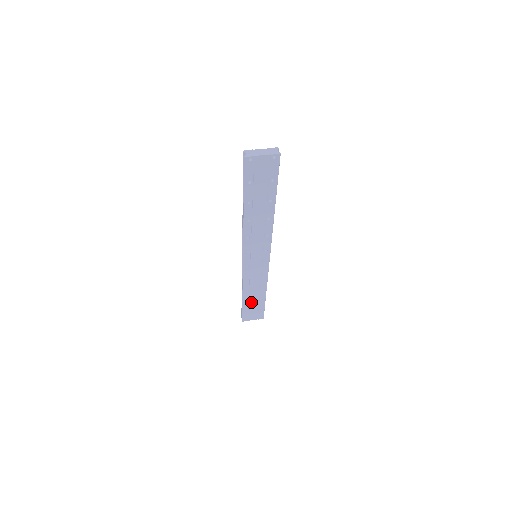
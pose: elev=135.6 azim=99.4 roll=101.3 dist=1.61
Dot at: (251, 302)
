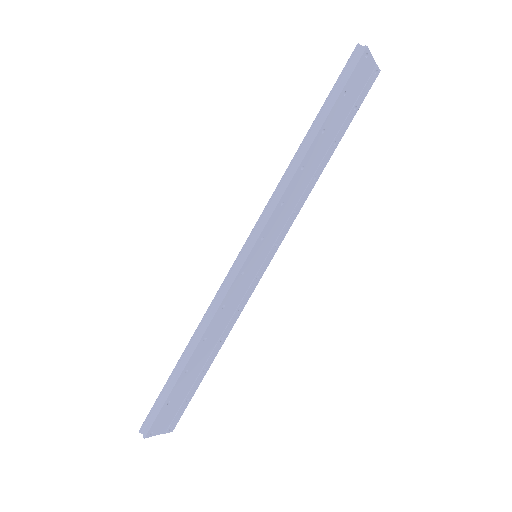
Dot at: (188, 377)
